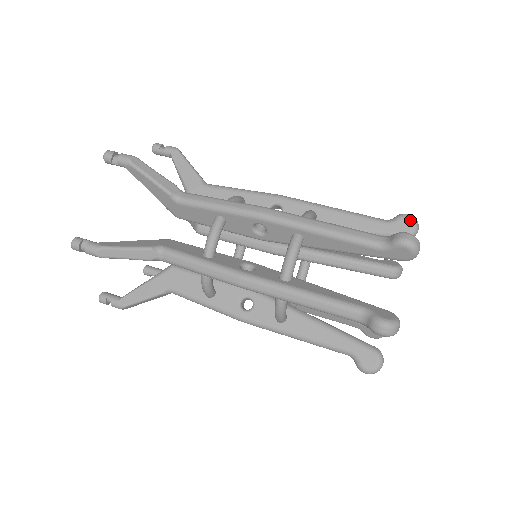
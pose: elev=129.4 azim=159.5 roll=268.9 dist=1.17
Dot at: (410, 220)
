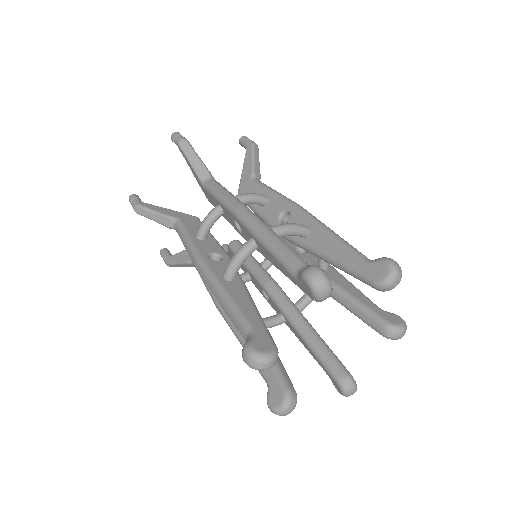
Dot at: (387, 267)
